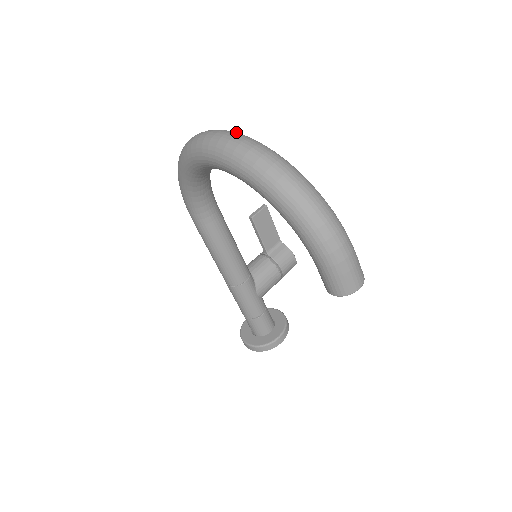
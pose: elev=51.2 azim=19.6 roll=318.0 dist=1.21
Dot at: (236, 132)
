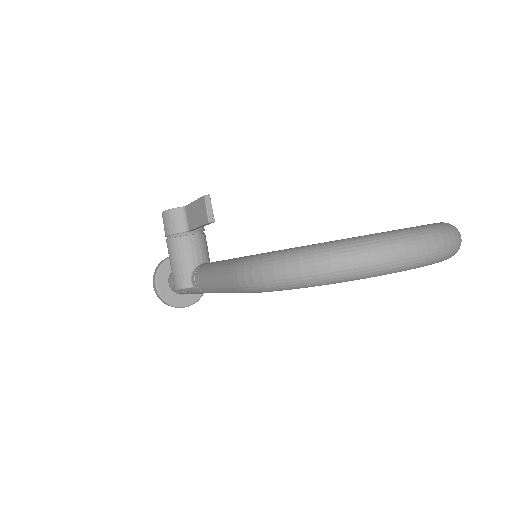
Dot at: (430, 231)
